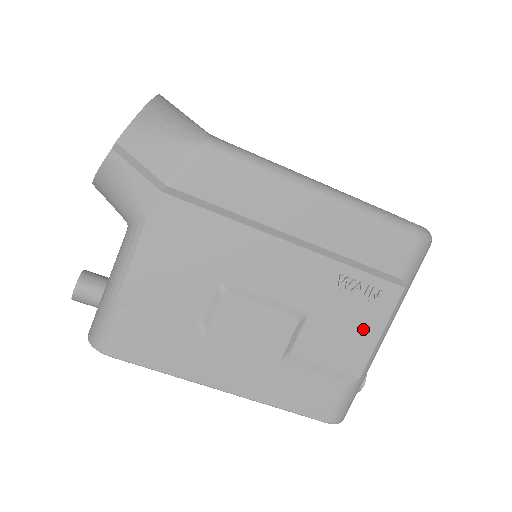
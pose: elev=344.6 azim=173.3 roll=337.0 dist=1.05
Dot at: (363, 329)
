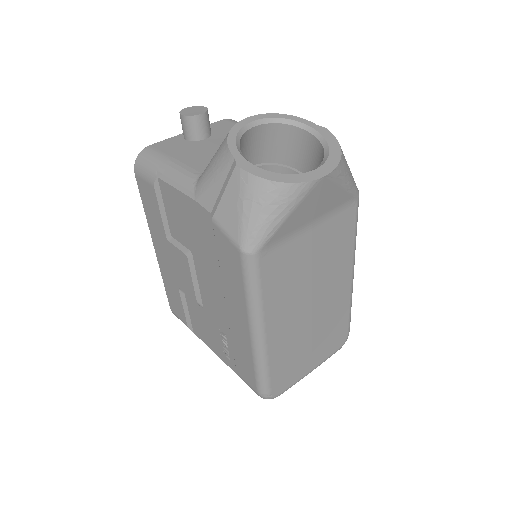
Dot at: (211, 342)
